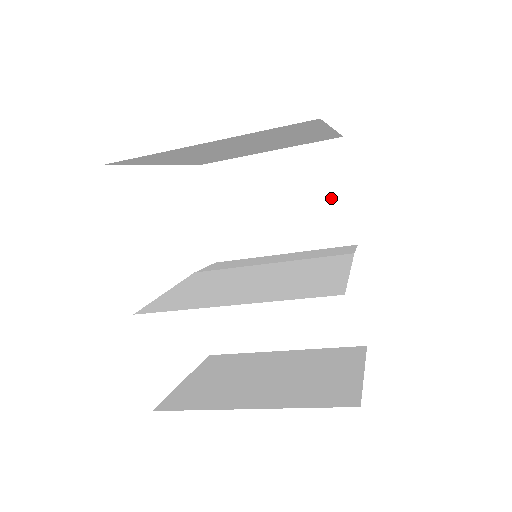
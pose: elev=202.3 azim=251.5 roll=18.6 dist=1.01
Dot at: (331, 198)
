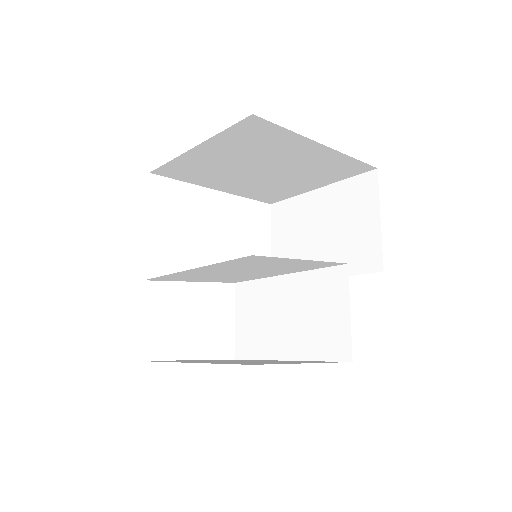
Dot at: (363, 226)
